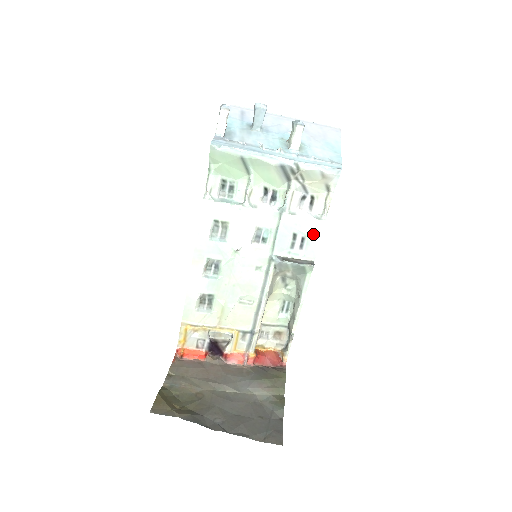
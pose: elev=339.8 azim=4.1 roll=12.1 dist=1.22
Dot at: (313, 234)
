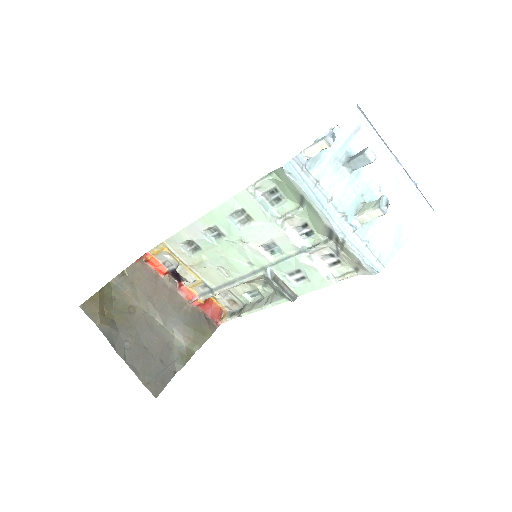
Dot at: (314, 283)
